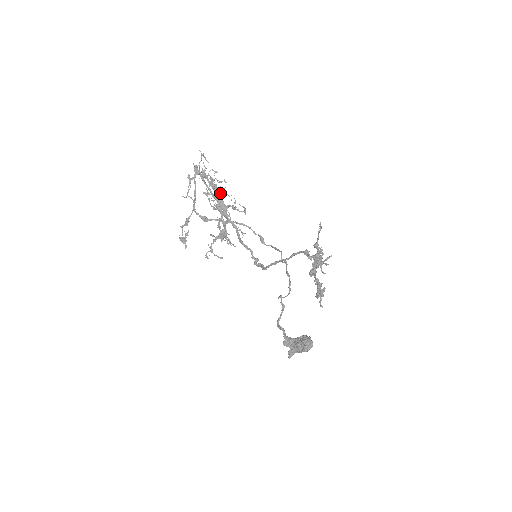
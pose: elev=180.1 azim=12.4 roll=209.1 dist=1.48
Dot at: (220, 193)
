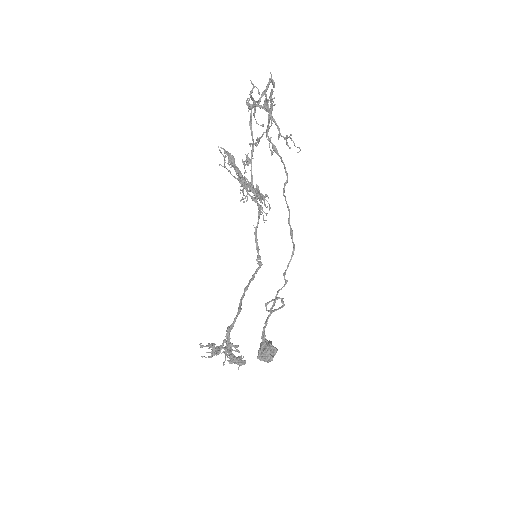
Dot at: (285, 137)
